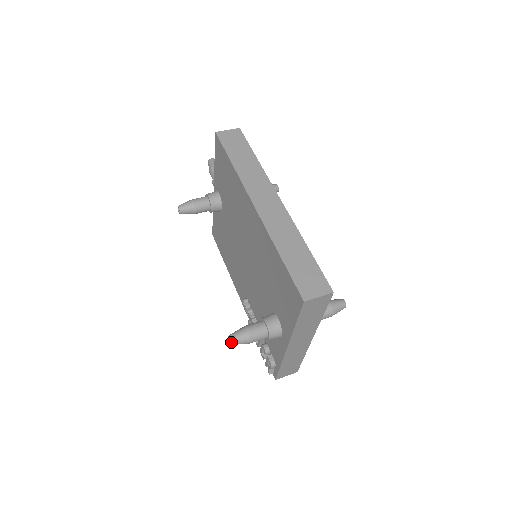
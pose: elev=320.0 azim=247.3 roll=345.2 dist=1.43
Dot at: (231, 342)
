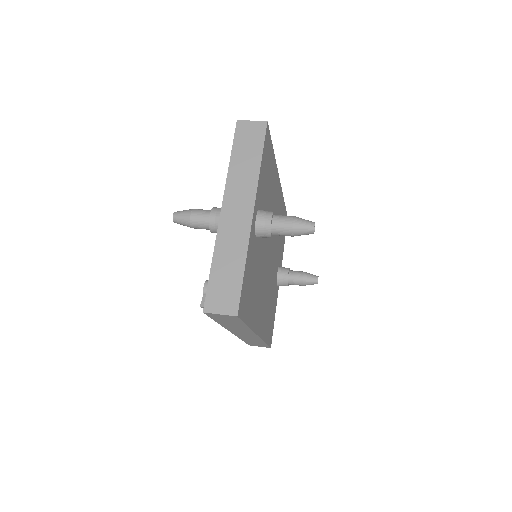
Dot at: (174, 214)
